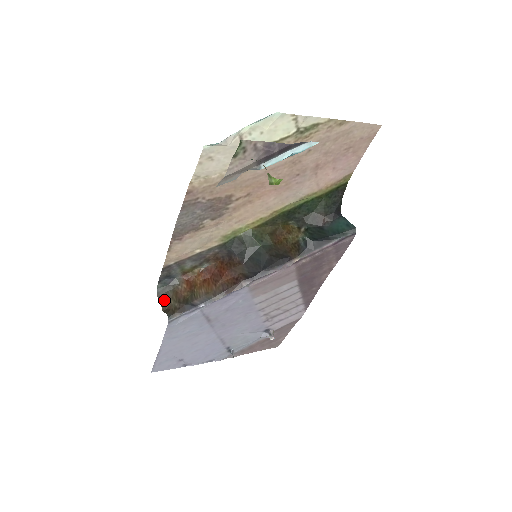
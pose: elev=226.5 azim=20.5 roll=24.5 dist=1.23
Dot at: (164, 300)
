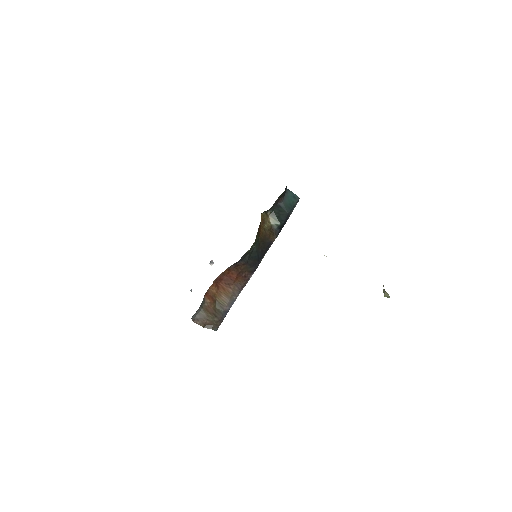
Dot at: (201, 321)
